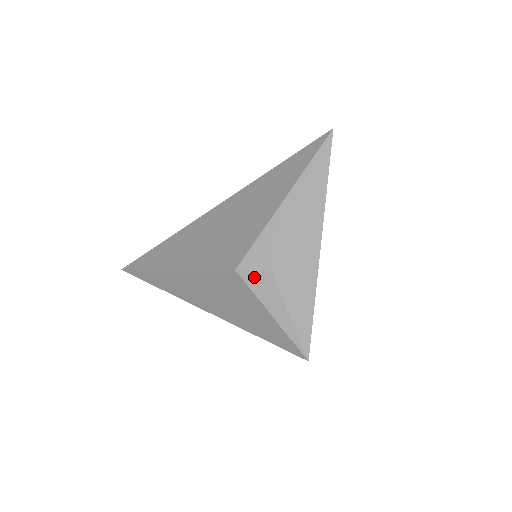
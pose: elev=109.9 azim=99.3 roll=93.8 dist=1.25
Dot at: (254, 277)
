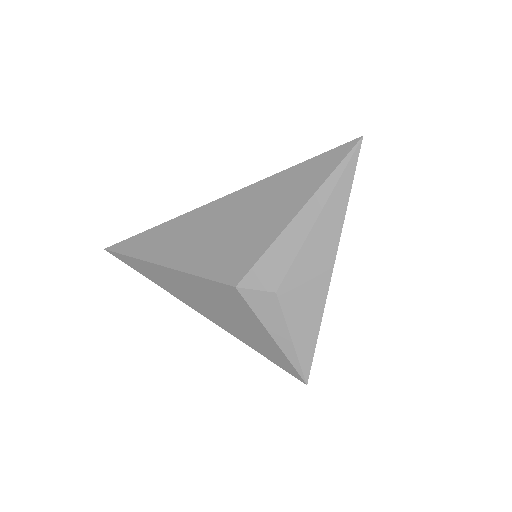
Dot at: (256, 297)
